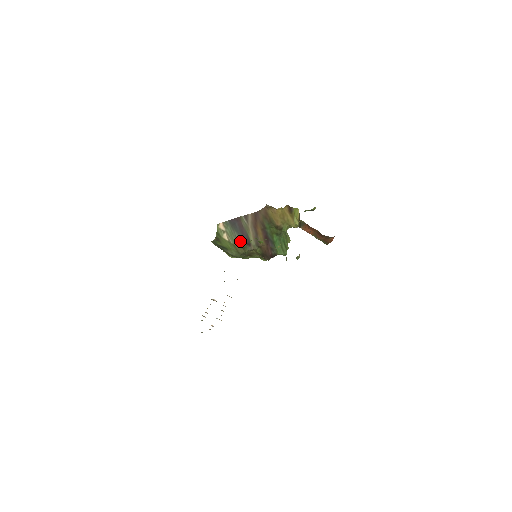
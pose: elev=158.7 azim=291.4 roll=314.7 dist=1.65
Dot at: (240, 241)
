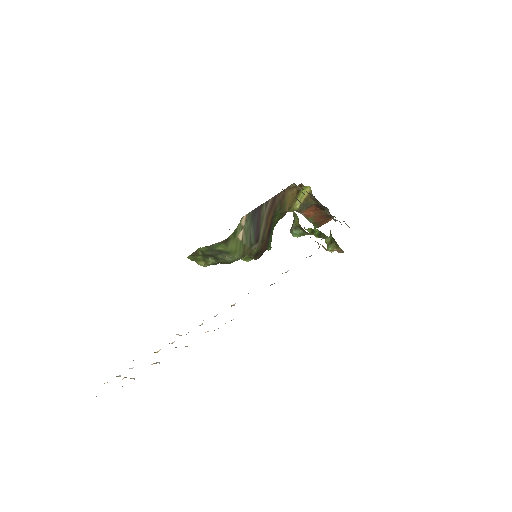
Dot at: (295, 236)
